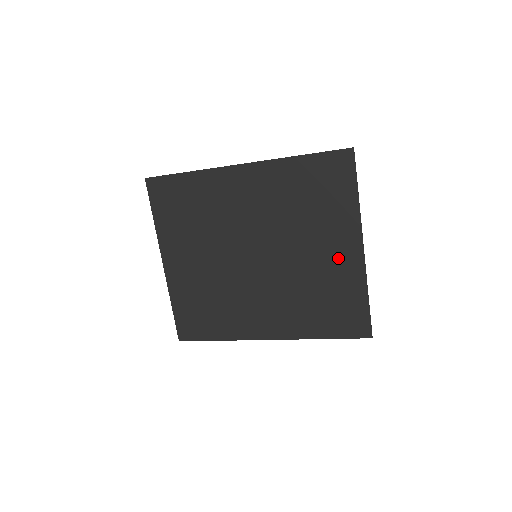
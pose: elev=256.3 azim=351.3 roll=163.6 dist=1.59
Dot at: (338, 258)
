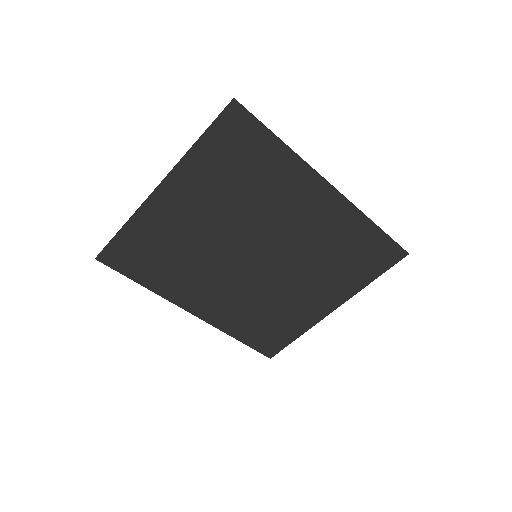
Dot at: (311, 304)
